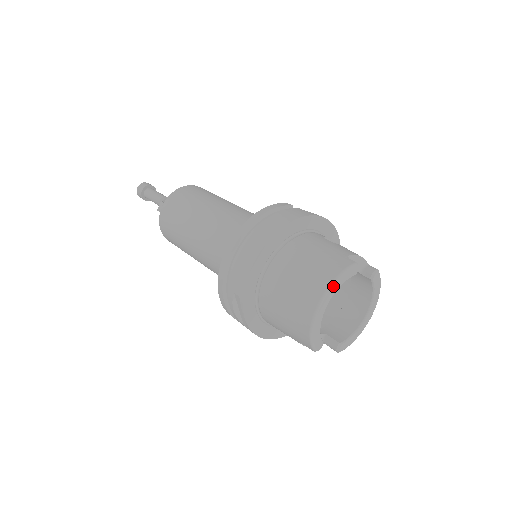
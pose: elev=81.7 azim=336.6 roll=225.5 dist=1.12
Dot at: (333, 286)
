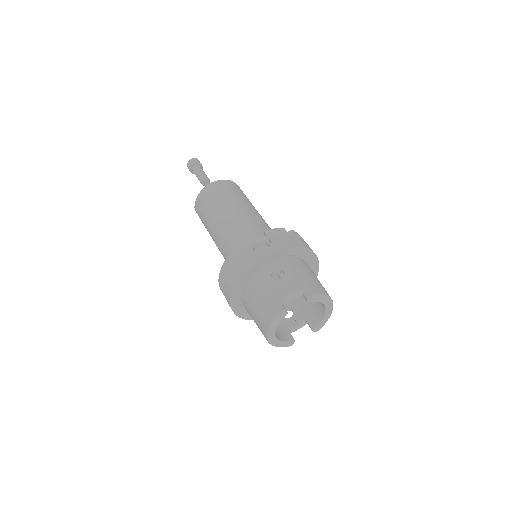
Dot at: (270, 331)
